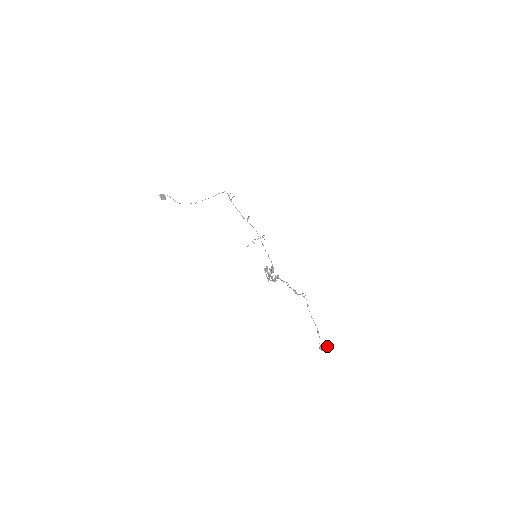
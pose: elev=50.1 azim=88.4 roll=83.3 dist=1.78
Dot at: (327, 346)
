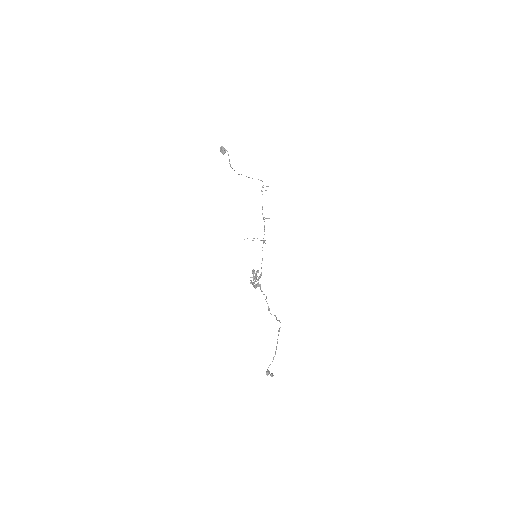
Dot at: (273, 375)
